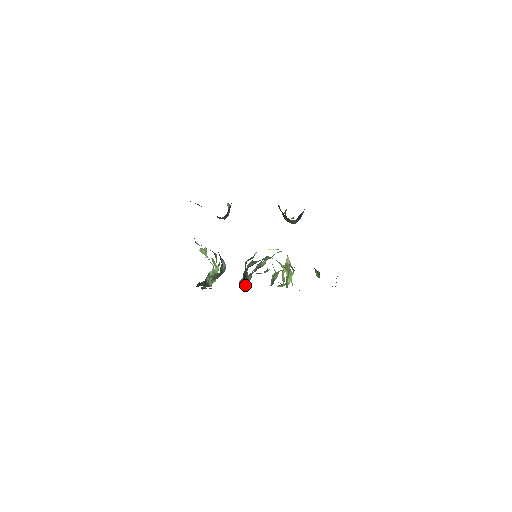
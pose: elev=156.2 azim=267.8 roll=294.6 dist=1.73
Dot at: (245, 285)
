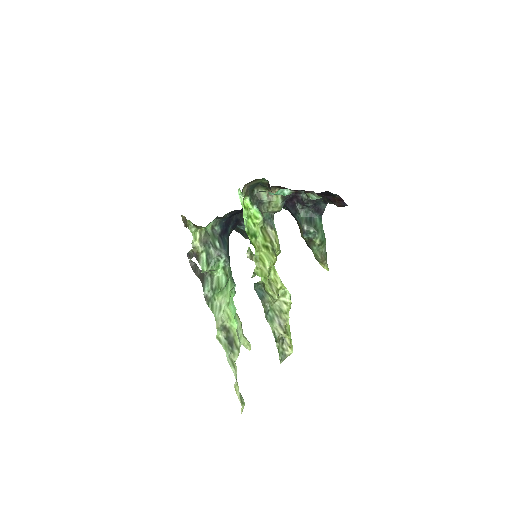
Dot at: occluded
